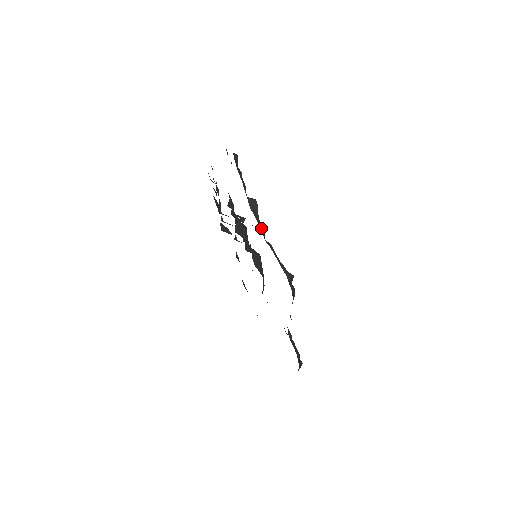
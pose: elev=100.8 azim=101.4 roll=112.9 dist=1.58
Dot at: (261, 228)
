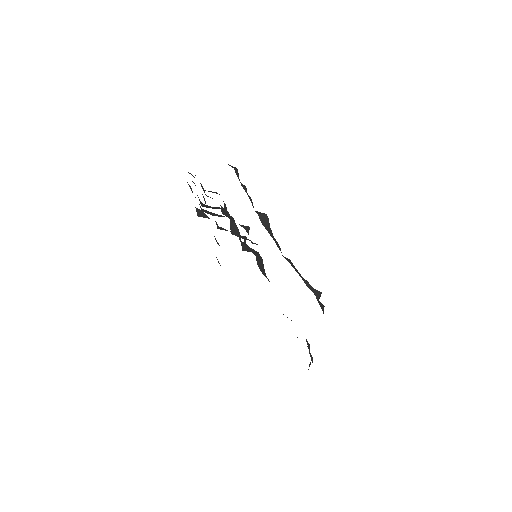
Dot at: (277, 244)
